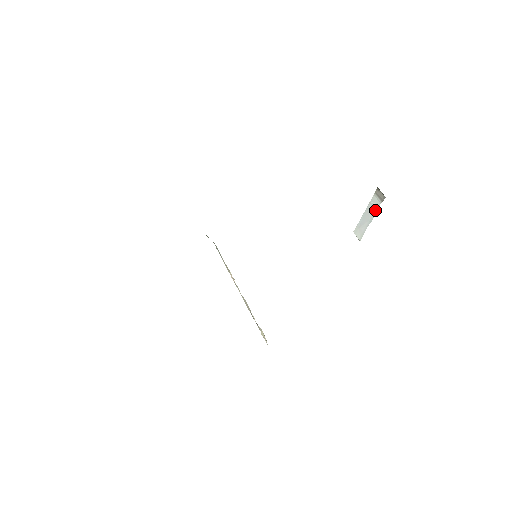
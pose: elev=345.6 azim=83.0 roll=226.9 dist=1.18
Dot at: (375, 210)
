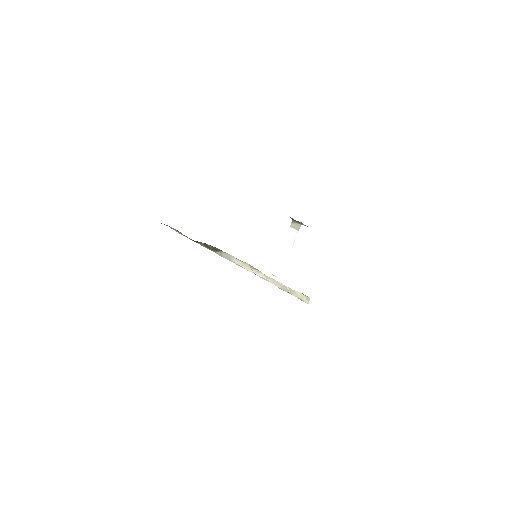
Dot at: (292, 241)
